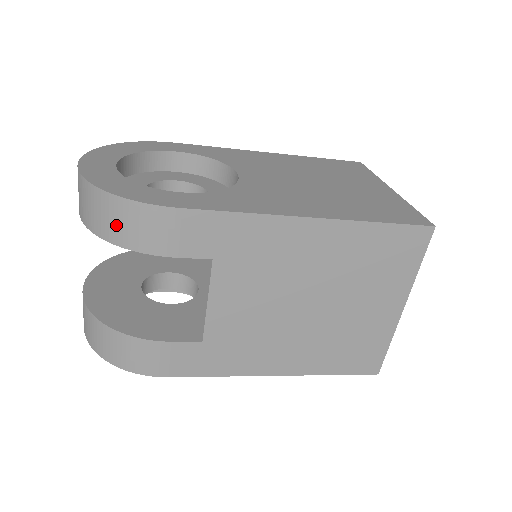
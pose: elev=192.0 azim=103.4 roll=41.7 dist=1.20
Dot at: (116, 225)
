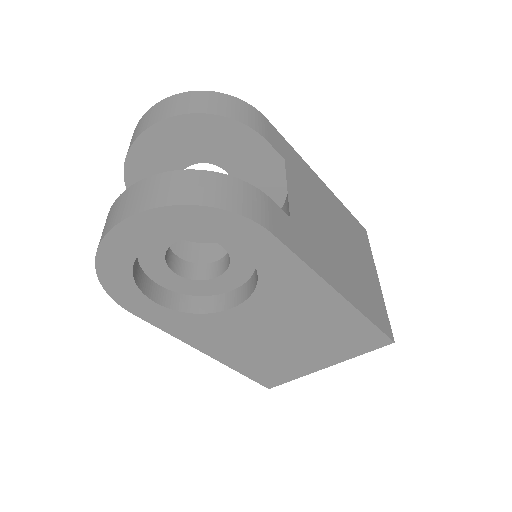
Dot at: (224, 106)
